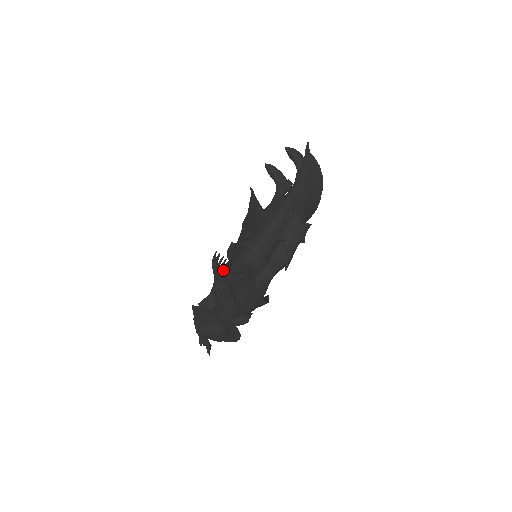
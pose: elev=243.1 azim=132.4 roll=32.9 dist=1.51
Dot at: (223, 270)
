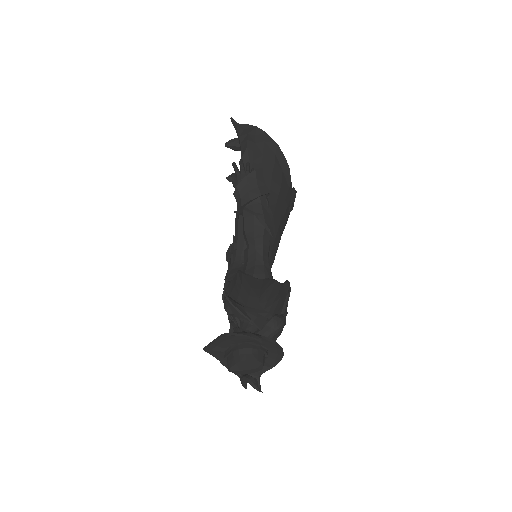
Dot at: occluded
